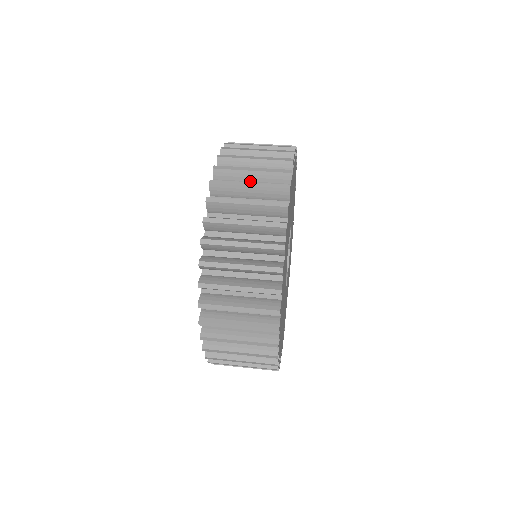
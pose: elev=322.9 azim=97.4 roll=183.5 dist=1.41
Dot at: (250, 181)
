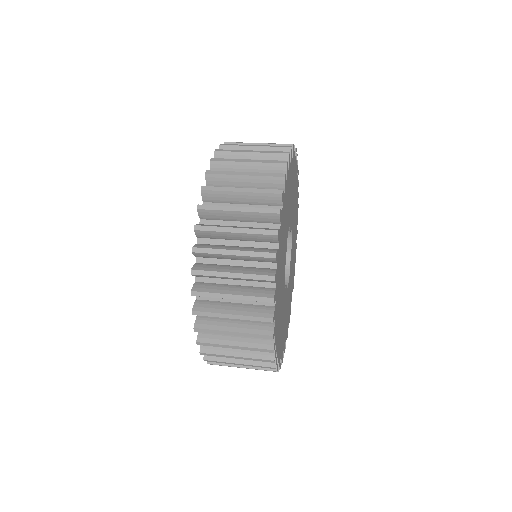
Dot at: occluded
